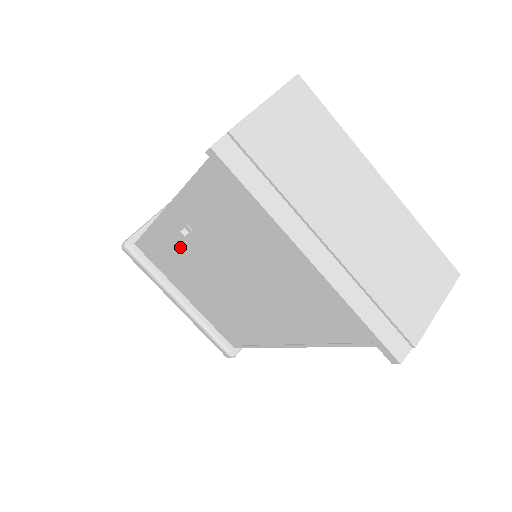
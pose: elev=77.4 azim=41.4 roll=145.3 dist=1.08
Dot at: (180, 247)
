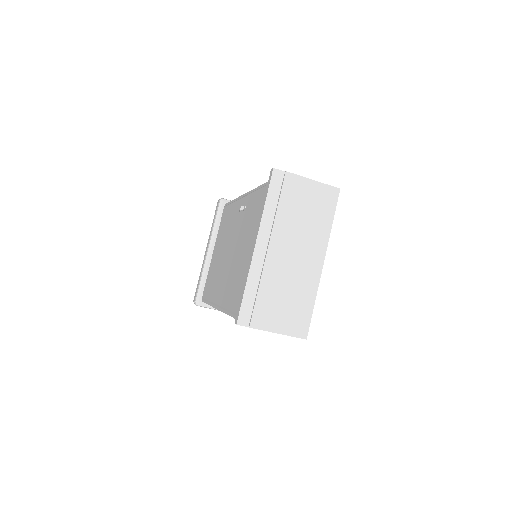
Dot at: (235, 217)
